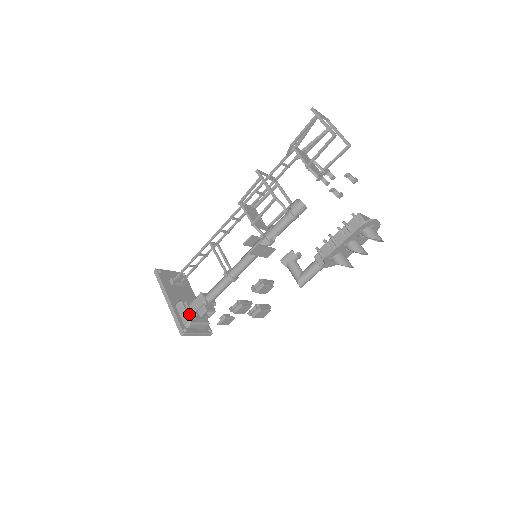
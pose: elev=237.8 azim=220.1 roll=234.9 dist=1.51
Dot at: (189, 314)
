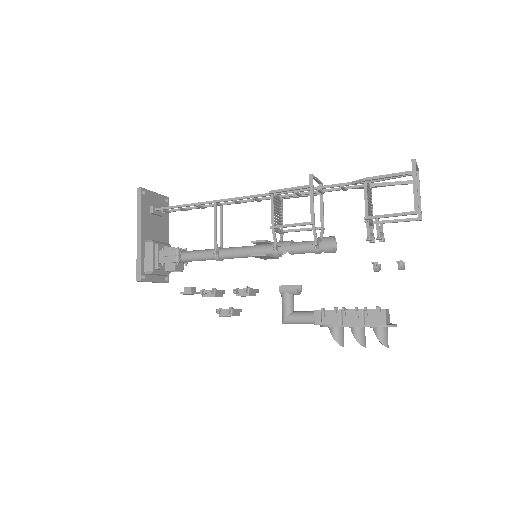
Dot at: (155, 261)
